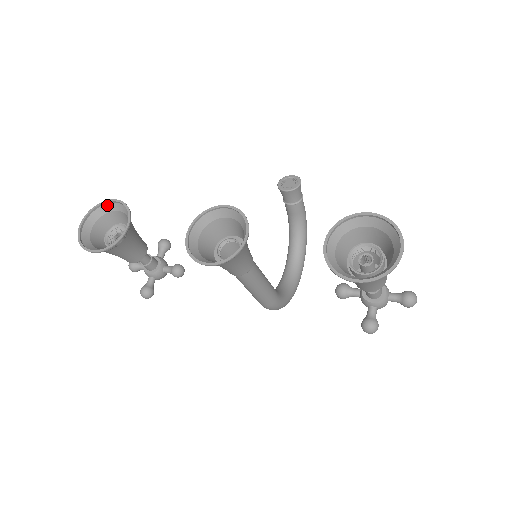
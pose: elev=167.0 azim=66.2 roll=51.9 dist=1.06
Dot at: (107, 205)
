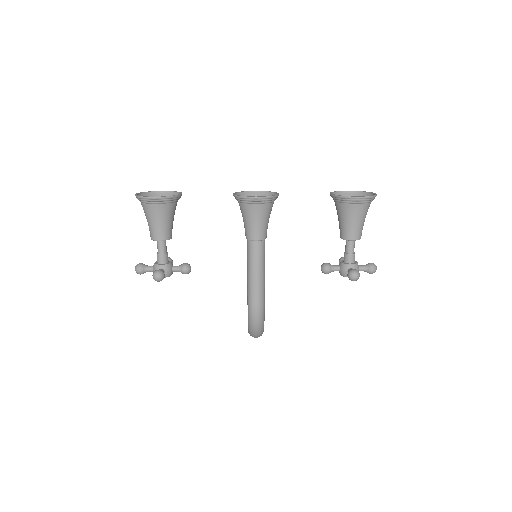
Dot at: (155, 194)
